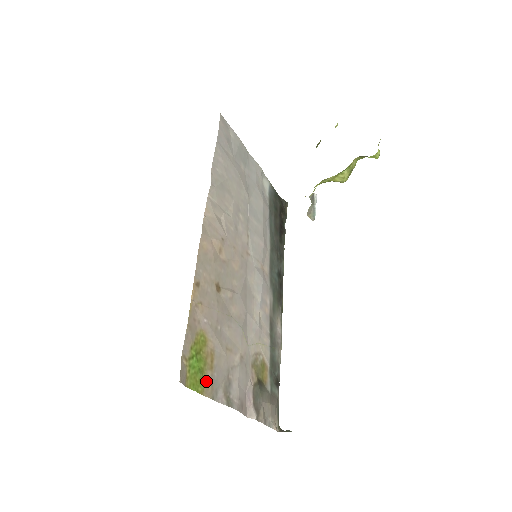
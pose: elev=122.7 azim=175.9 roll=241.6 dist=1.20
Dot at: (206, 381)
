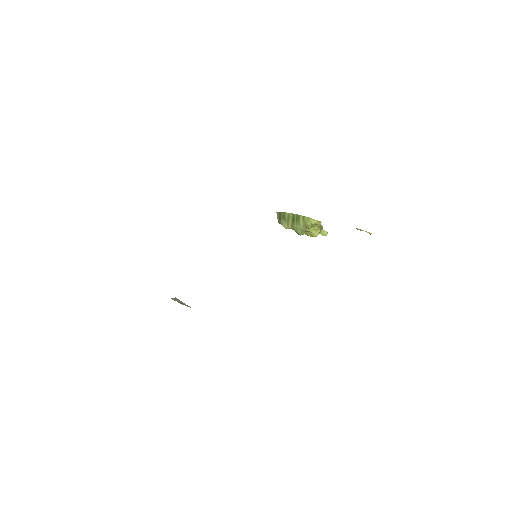
Dot at: occluded
